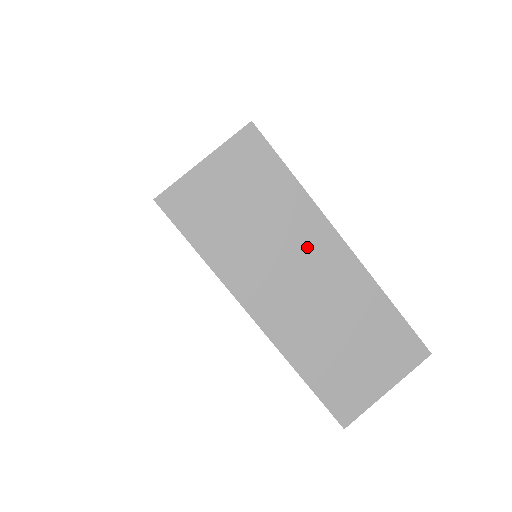
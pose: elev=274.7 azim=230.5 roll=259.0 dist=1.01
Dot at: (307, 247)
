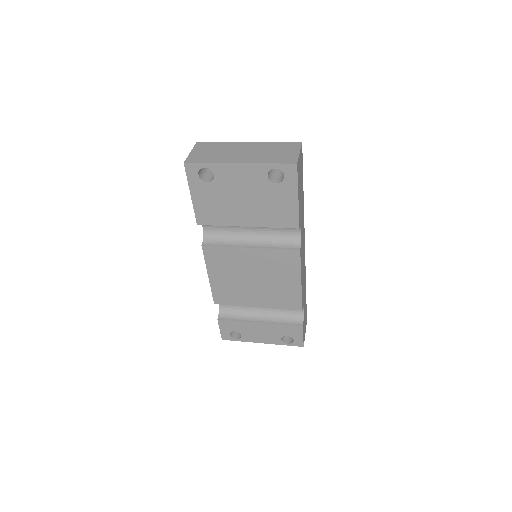
Dot at: (238, 148)
